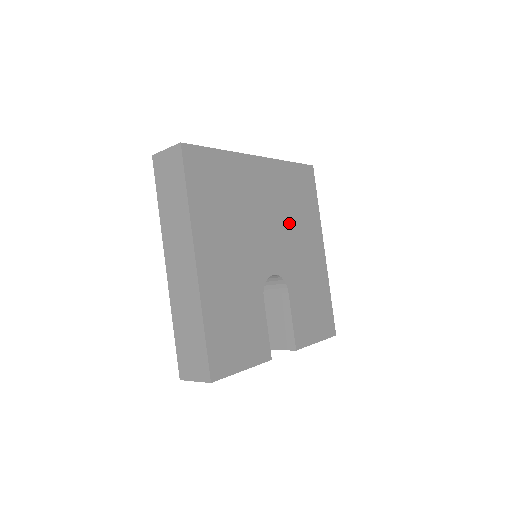
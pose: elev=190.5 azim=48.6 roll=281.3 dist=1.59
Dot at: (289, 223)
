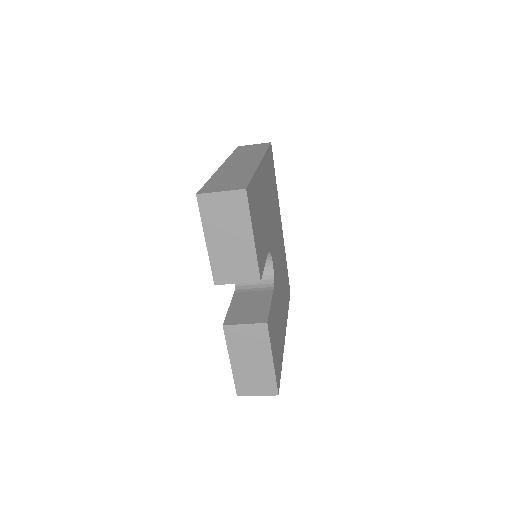
Dot at: (281, 273)
